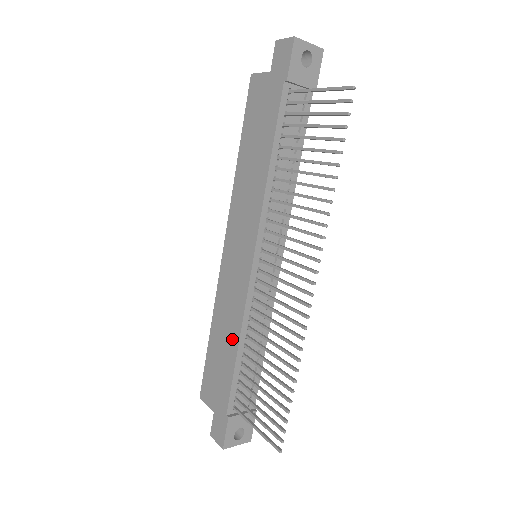
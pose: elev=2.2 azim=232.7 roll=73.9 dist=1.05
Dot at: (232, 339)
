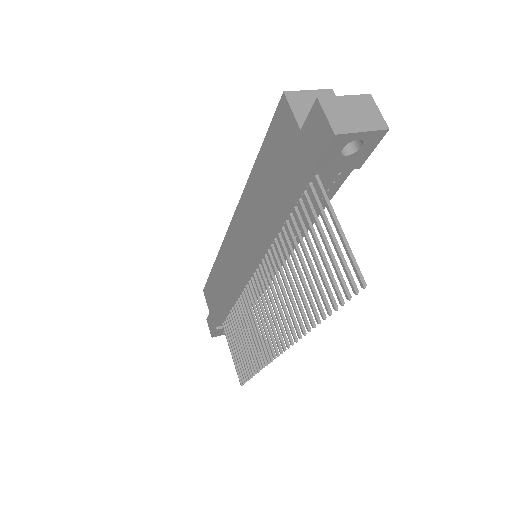
Dot at: (225, 296)
